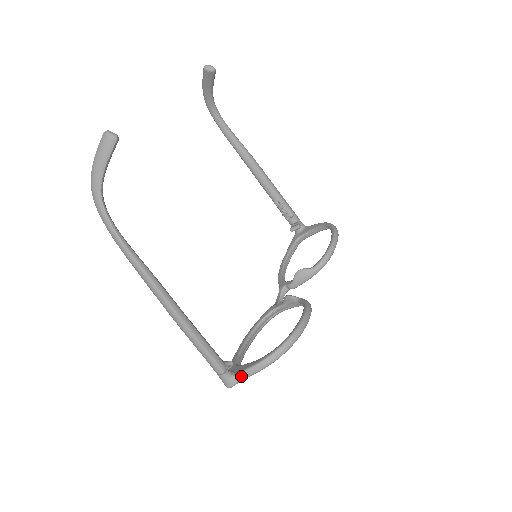
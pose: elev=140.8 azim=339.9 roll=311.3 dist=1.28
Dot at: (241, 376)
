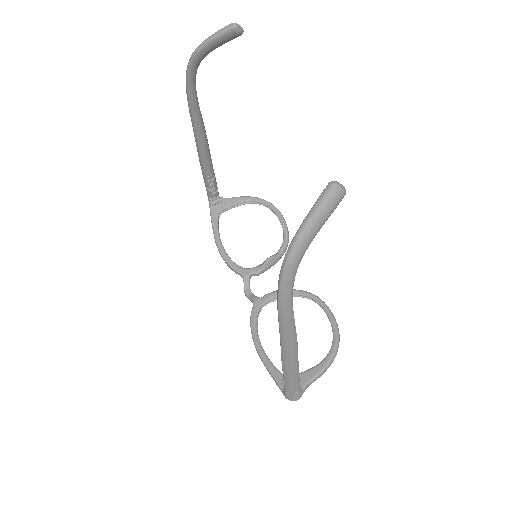
Dot at: (308, 386)
